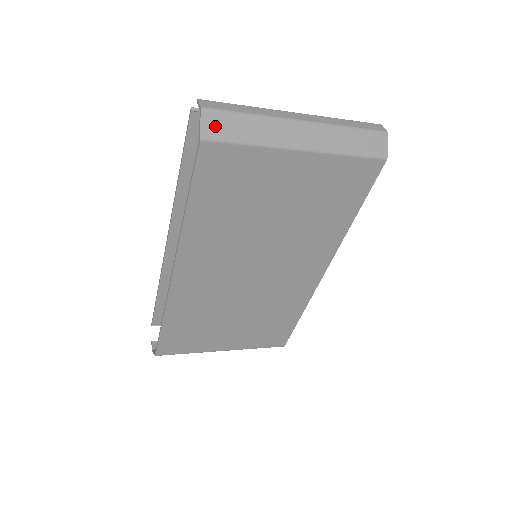
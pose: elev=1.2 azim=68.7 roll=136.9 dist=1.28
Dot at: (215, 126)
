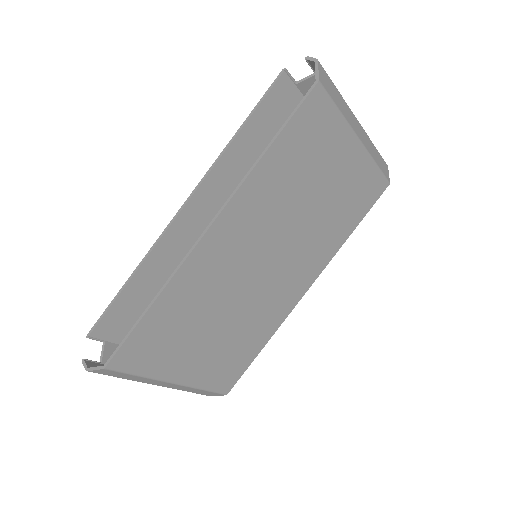
Dot at: (325, 80)
